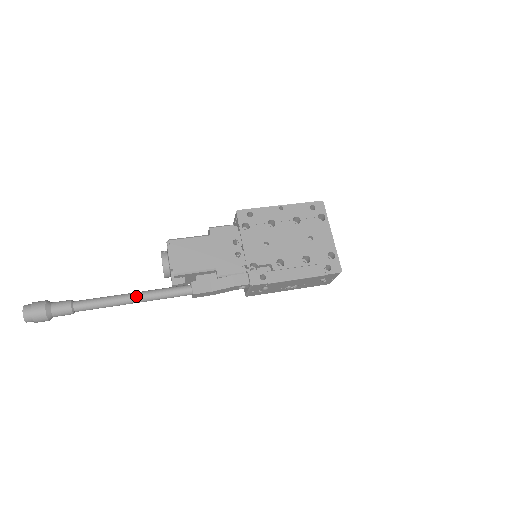
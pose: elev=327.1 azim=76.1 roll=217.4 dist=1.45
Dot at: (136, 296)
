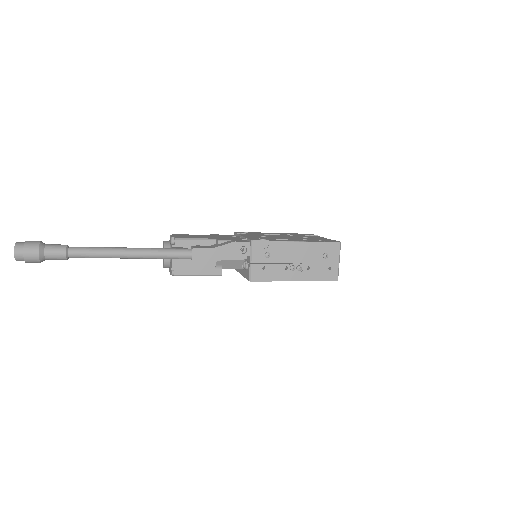
Dot at: (135, 248)
